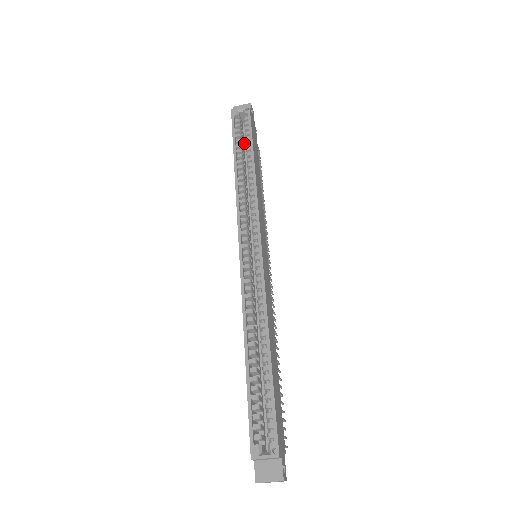
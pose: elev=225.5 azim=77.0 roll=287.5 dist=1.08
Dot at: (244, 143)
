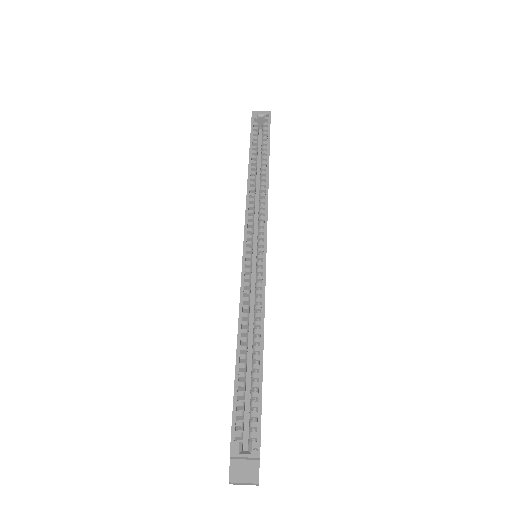
Dot at: (258, 147)
